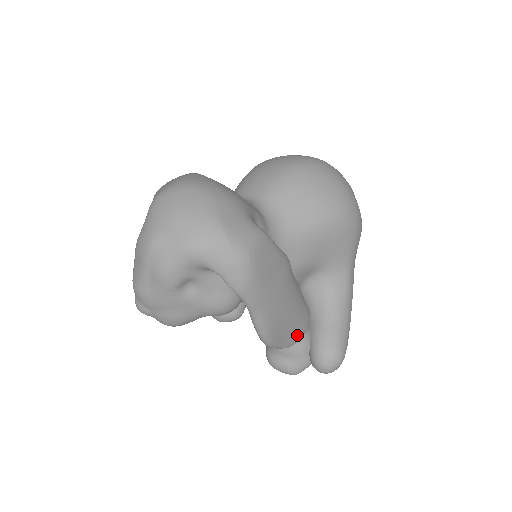
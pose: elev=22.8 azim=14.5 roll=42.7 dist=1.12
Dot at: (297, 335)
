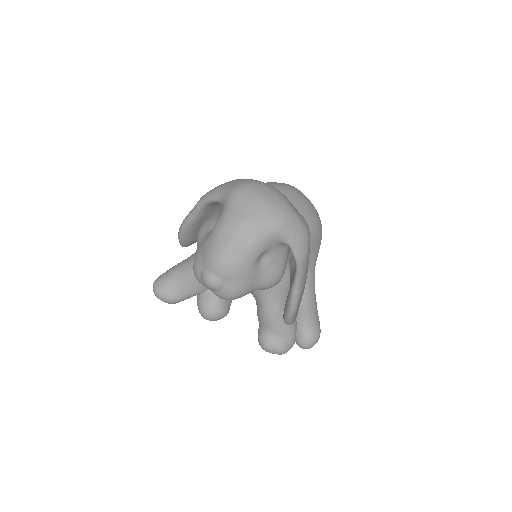
Dot at: (297, 314)
